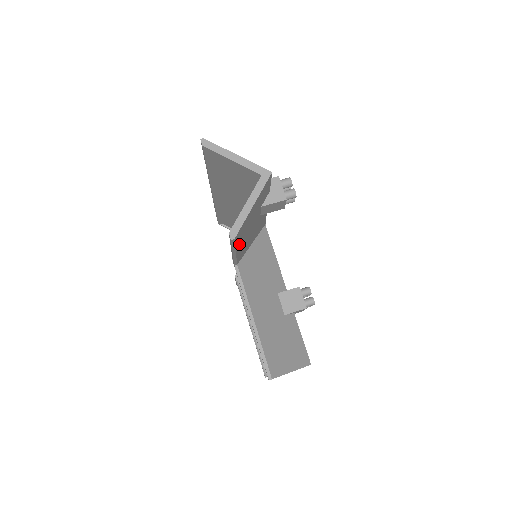
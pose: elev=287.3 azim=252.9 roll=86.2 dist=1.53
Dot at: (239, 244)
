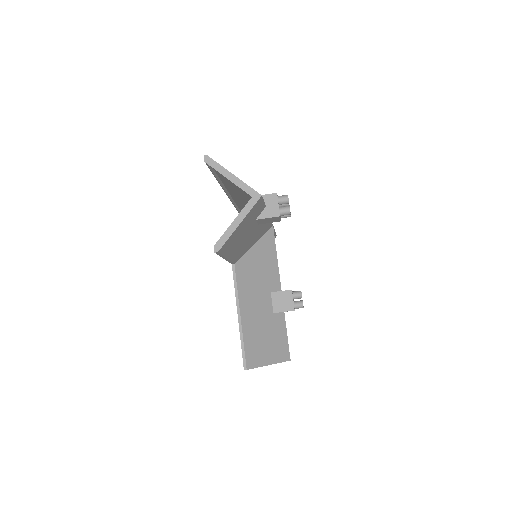
Dot at: (229, 252)
